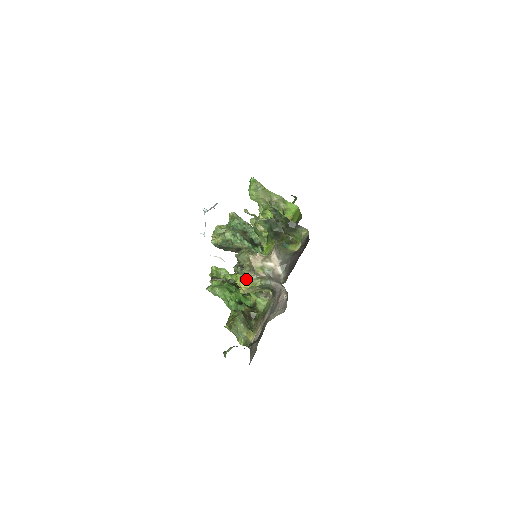
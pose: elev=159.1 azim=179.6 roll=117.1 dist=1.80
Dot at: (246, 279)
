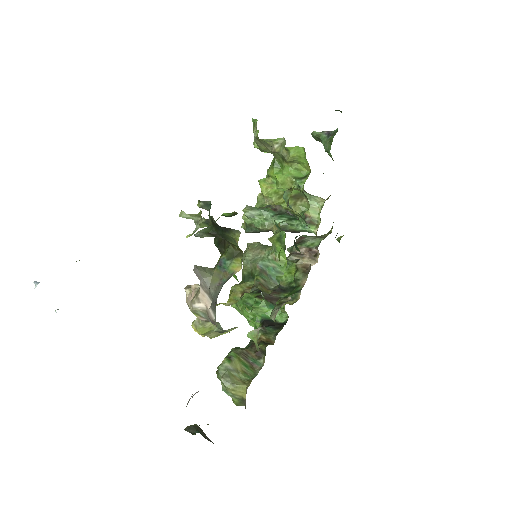
Dot at: (195, 323)
